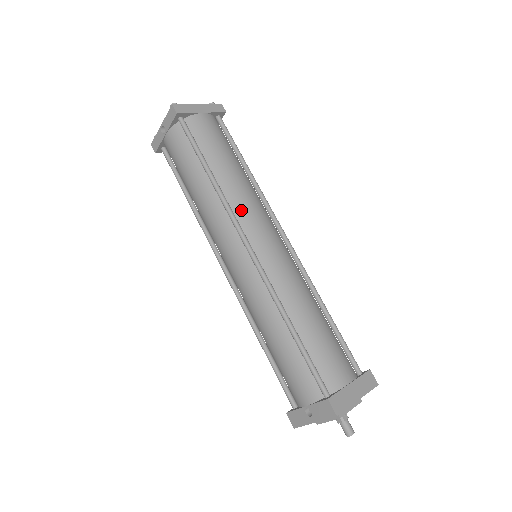
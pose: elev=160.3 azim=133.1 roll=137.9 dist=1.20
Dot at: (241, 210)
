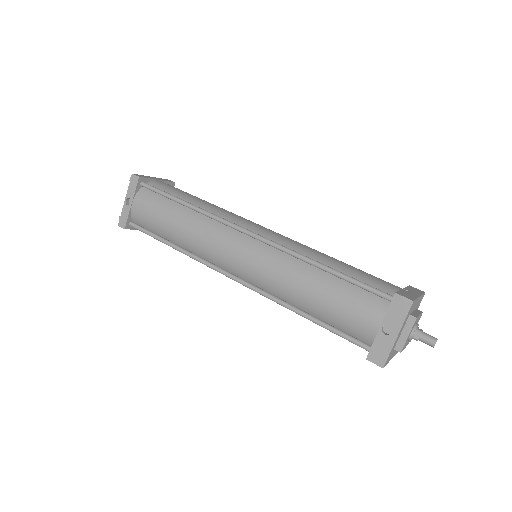
Dot at: (227, 217)
